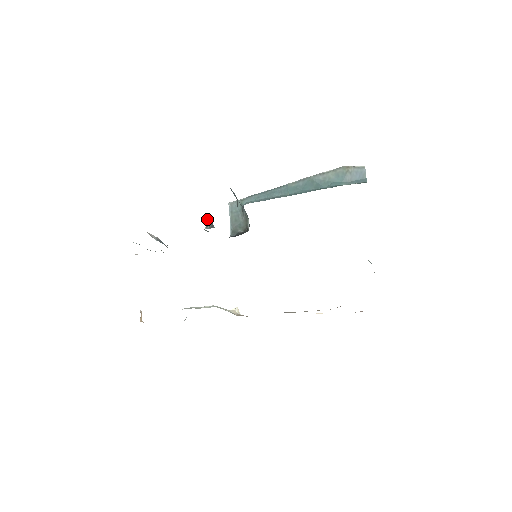
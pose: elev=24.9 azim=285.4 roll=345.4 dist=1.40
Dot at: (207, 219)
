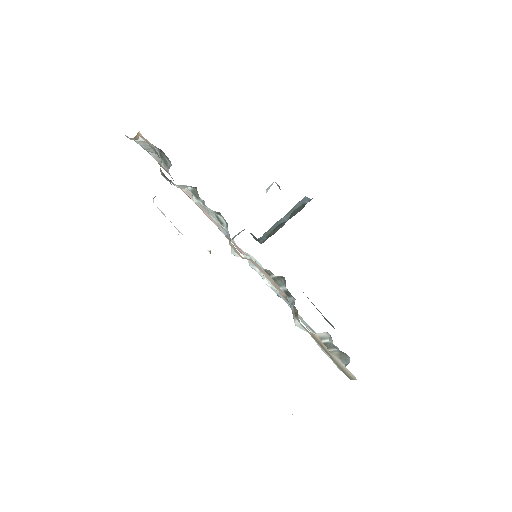
Dot at: occluded
